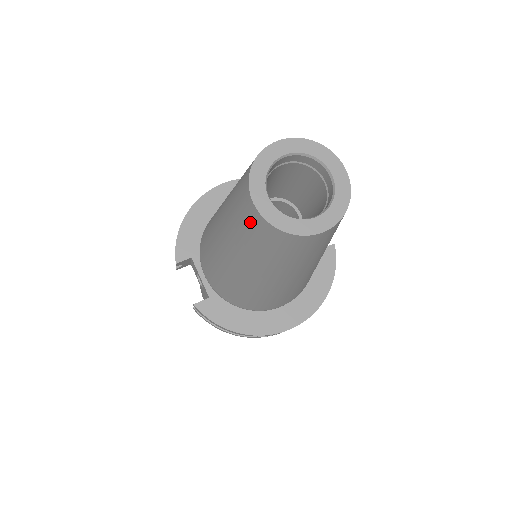
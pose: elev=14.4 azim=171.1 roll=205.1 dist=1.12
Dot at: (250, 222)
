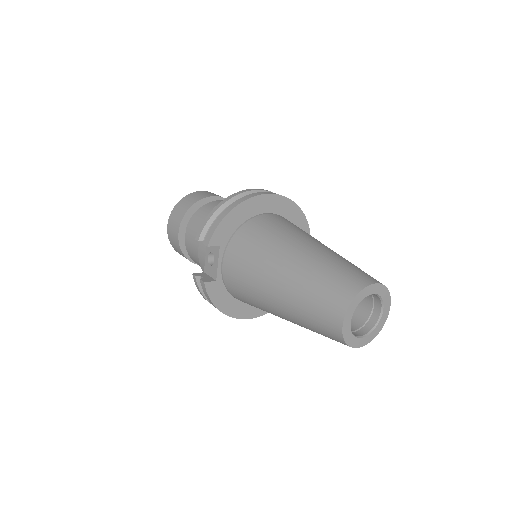
Dot at: (327, 320)
